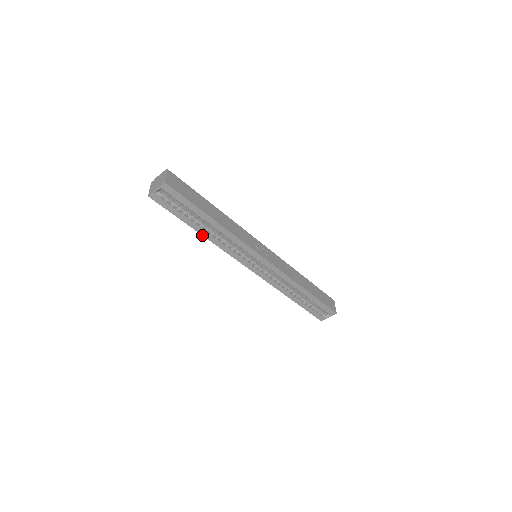
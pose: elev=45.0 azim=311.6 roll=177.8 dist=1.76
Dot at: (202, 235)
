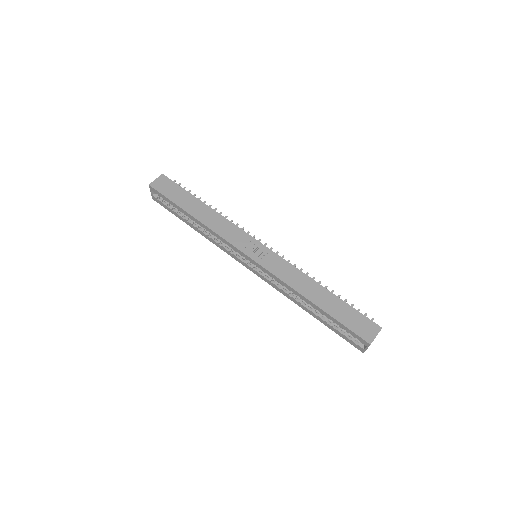
Dot at: (198, 232)
